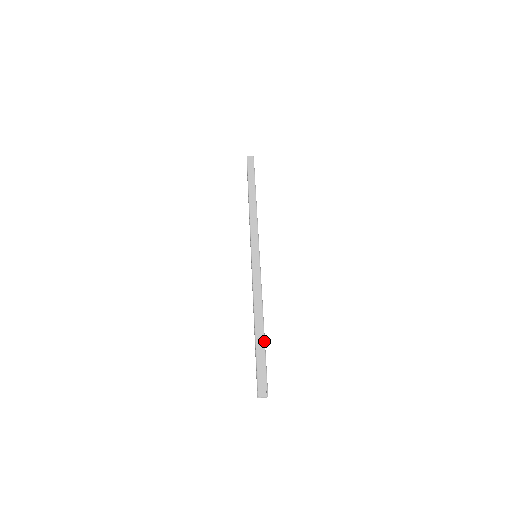
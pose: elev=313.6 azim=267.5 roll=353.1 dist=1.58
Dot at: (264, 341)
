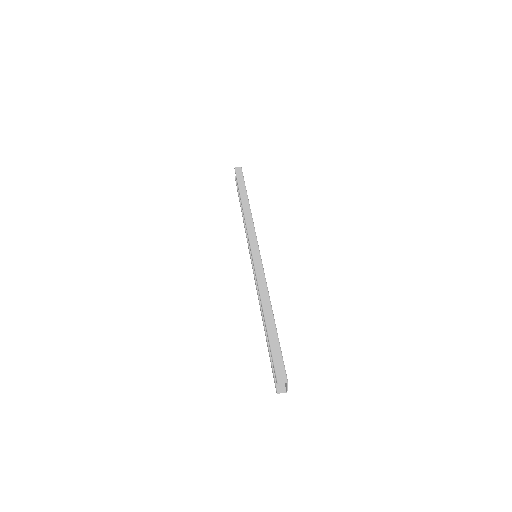
Dot at: (277, 334)
